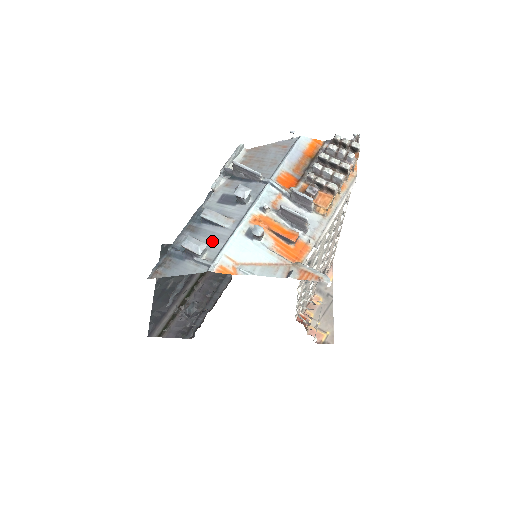
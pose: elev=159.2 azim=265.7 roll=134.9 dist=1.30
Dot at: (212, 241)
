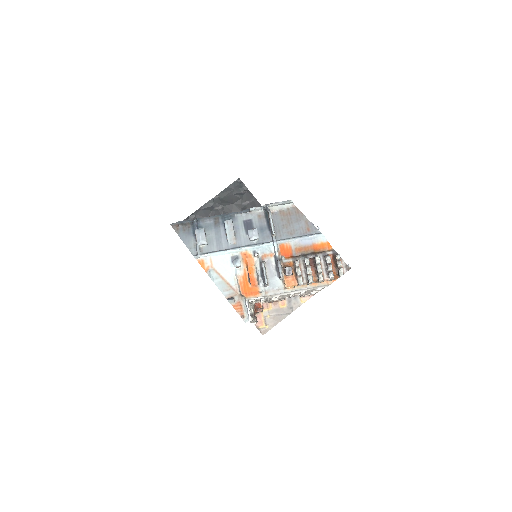
Dot at: (215, 241)
